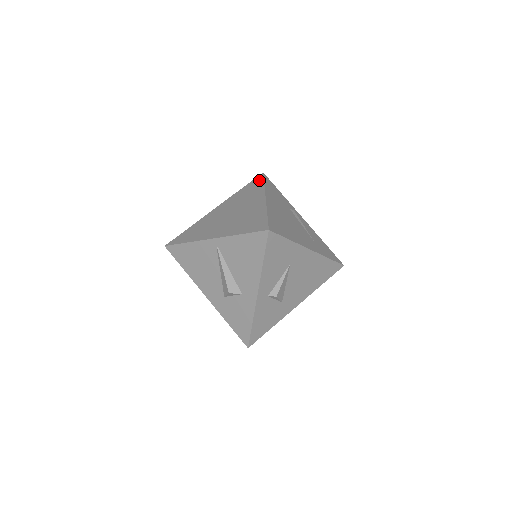
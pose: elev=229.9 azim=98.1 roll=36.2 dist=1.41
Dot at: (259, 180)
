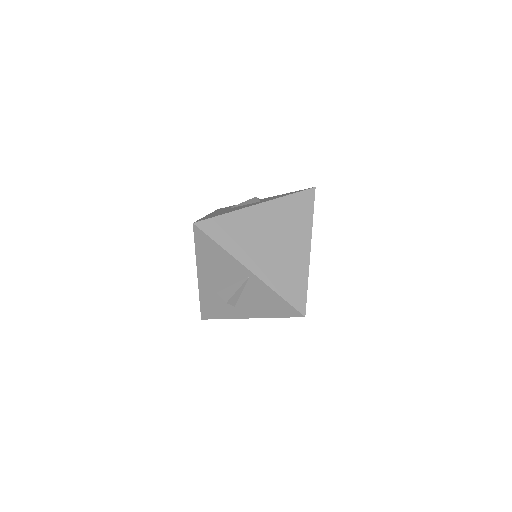
Dot at: (310, 201)
